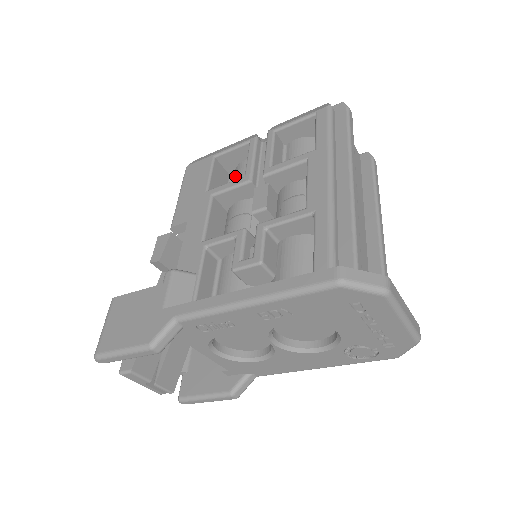
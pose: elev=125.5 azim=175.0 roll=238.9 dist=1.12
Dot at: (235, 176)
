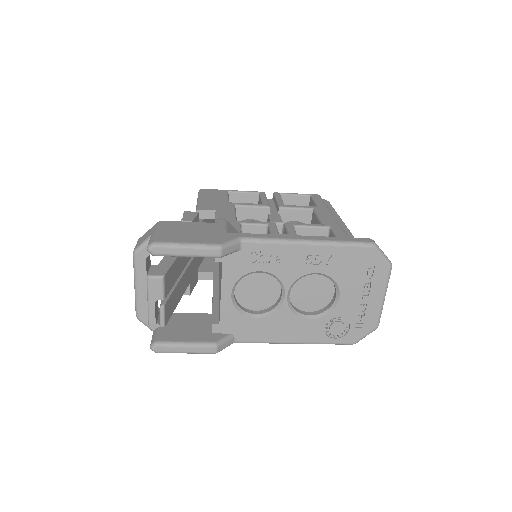
Dot at: occluded
